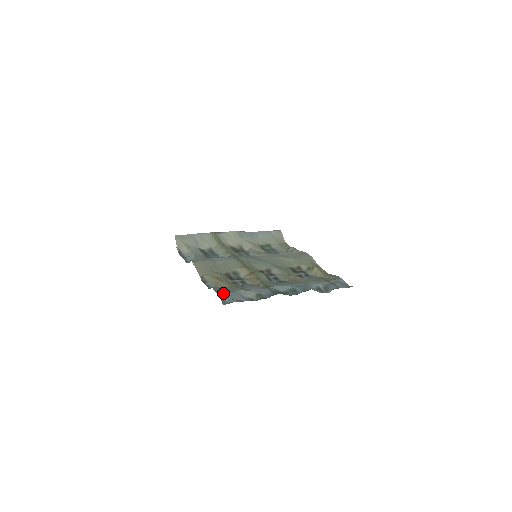
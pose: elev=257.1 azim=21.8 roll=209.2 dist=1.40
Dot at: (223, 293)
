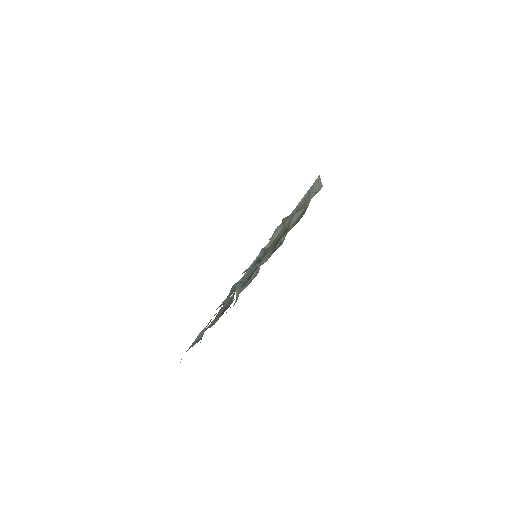
Dot at: occluded
